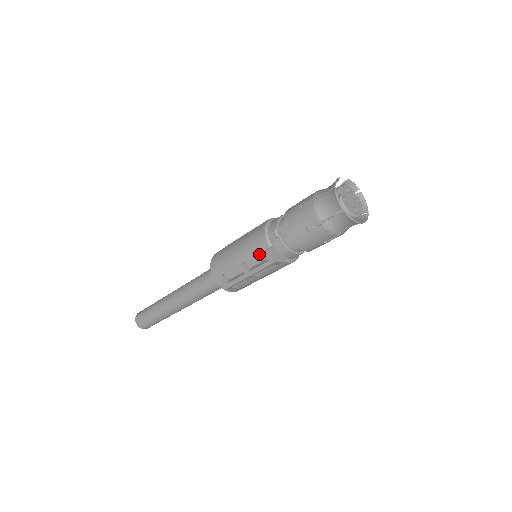
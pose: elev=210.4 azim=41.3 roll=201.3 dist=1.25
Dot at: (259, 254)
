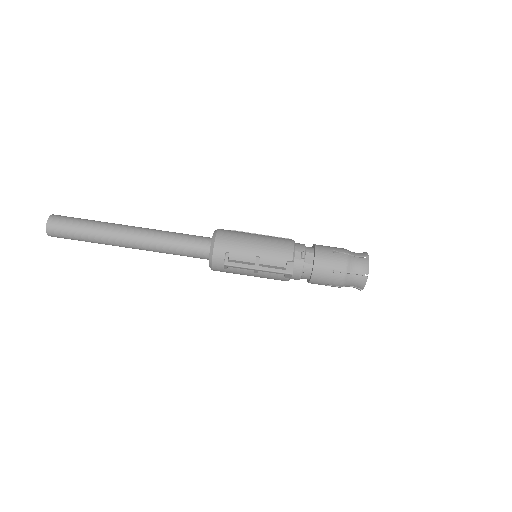
Dot at: (278, 259)
